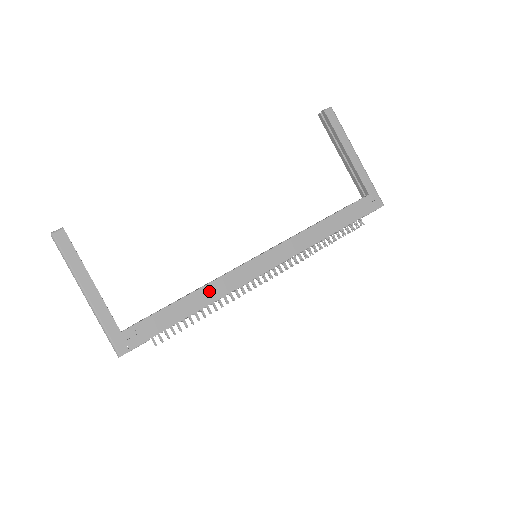
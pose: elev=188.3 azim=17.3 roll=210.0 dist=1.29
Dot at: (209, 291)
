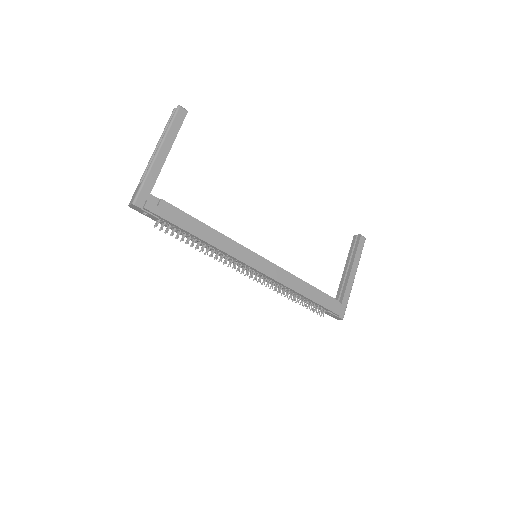
Dot at: (217, 237)
